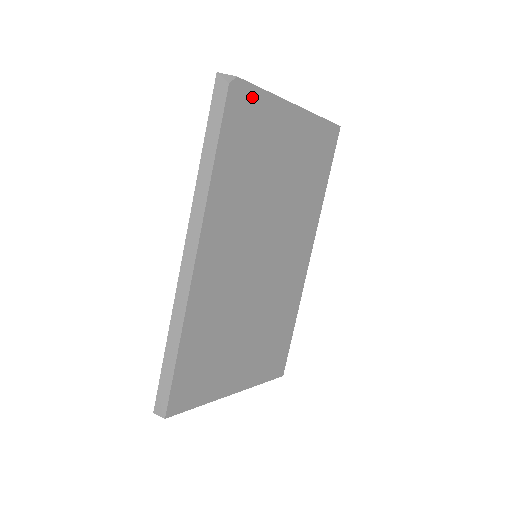
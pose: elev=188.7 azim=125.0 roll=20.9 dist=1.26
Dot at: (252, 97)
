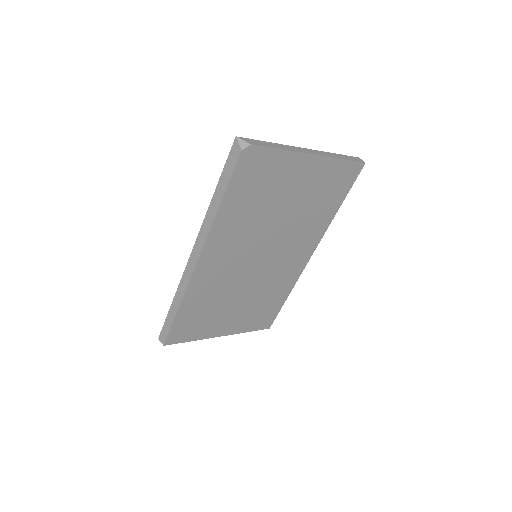
Dot at: (265, 156)
